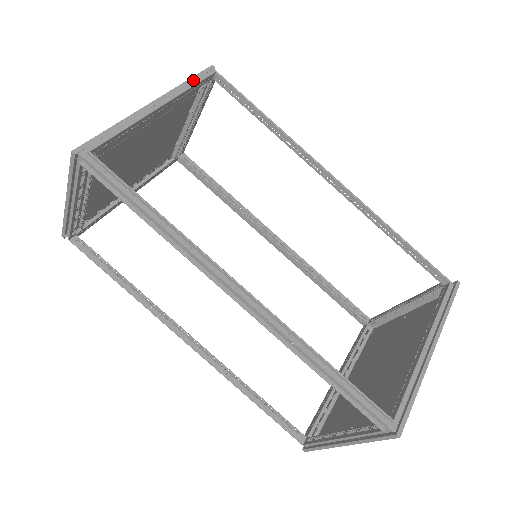
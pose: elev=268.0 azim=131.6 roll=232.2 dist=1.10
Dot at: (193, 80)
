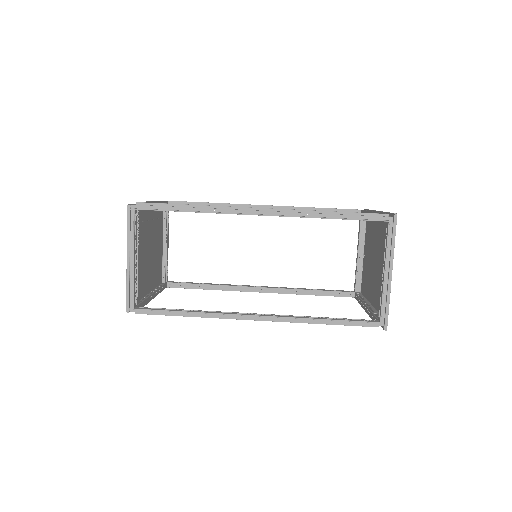
Dot at: occluded
